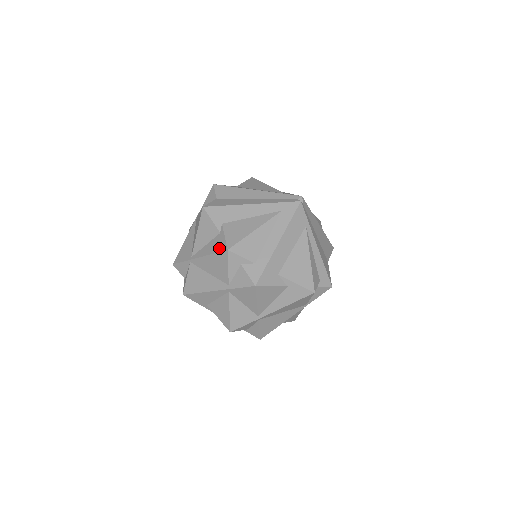
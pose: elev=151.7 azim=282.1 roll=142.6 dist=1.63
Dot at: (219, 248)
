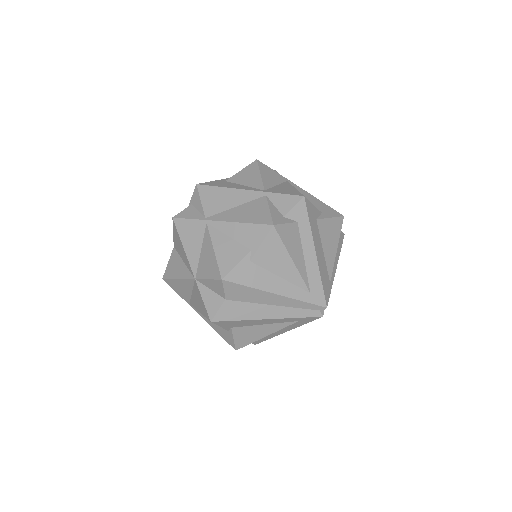
Dot at: (226, 339)
